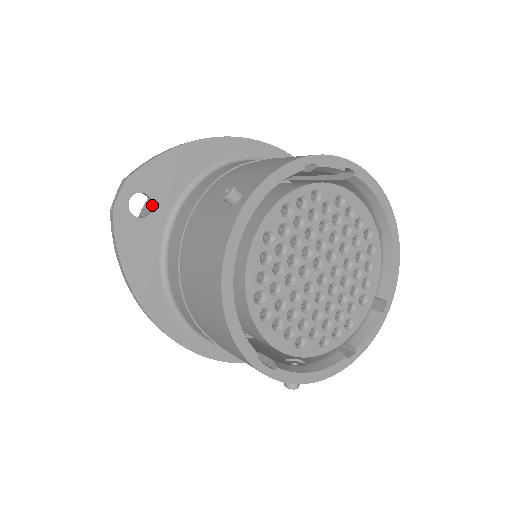
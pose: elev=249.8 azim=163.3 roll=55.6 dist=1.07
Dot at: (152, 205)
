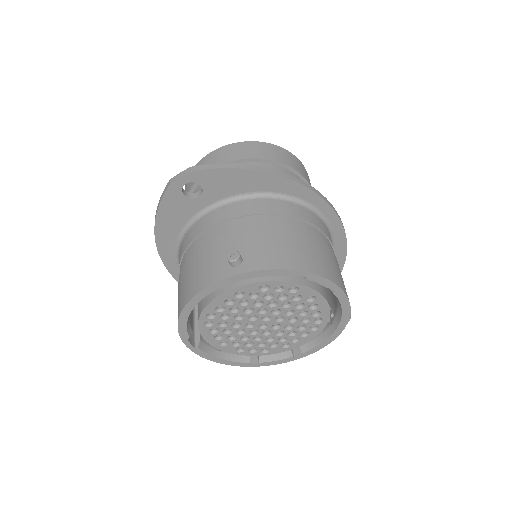
Dot at: (201, 193)
